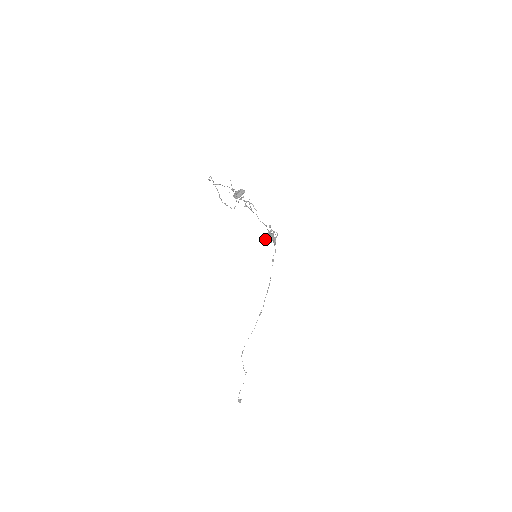
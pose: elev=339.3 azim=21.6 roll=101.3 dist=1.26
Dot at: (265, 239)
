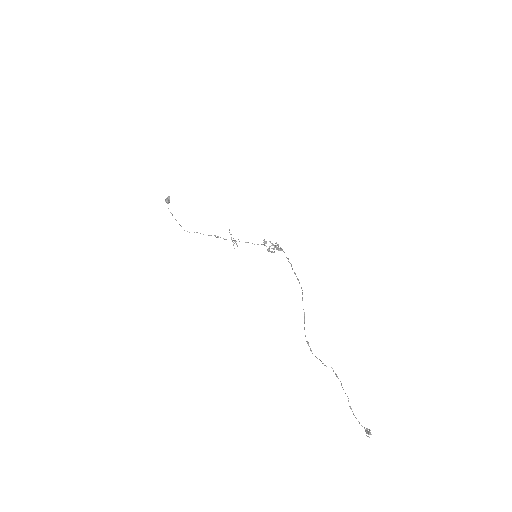
Dot at: (268, 251)
